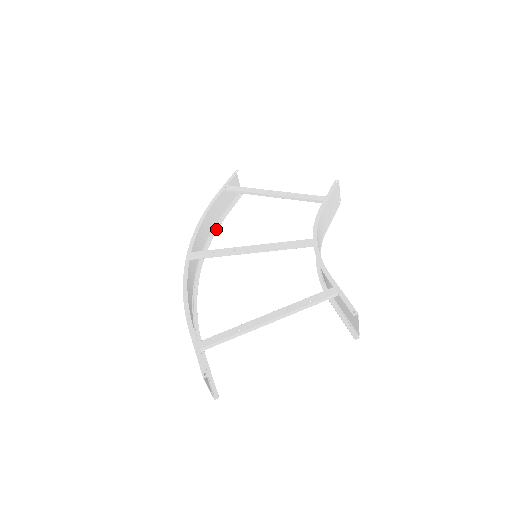
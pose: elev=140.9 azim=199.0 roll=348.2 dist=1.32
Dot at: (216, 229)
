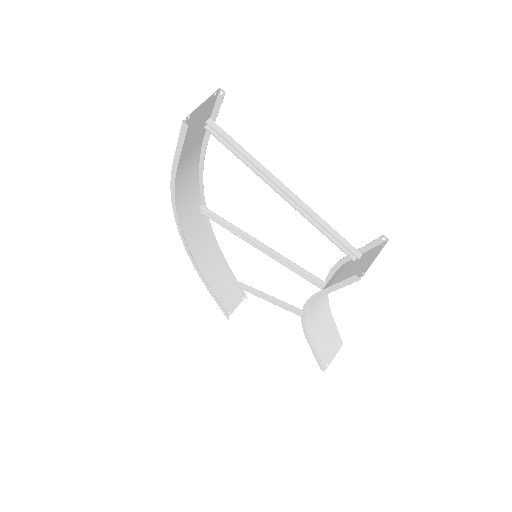
Dot at: (202, 278)
